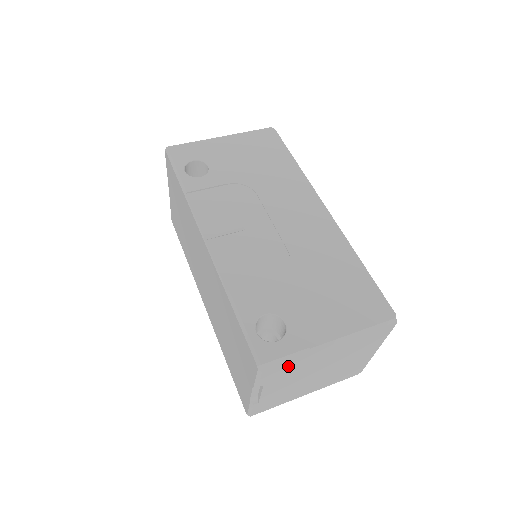
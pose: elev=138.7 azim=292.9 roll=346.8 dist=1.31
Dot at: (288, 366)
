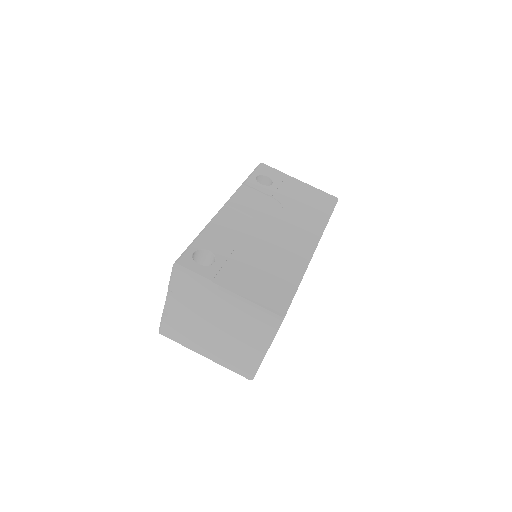
Dot at: (192, 285)
